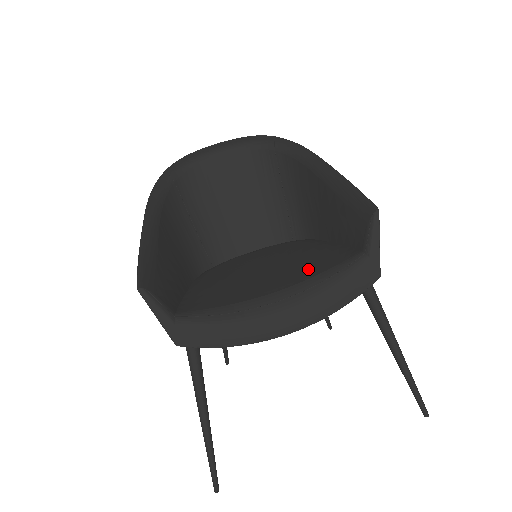
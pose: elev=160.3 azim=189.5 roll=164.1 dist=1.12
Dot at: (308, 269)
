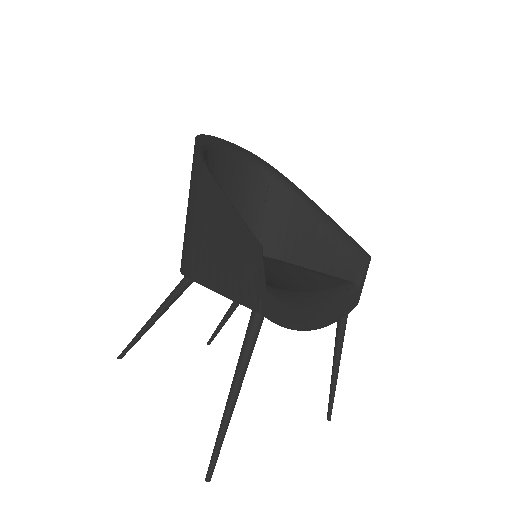
Dot at: (315, 282)
